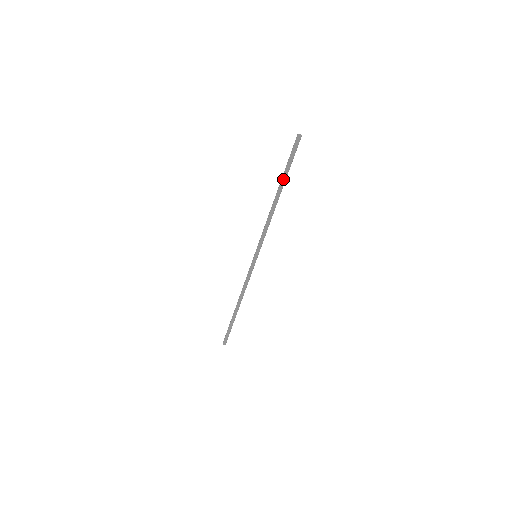
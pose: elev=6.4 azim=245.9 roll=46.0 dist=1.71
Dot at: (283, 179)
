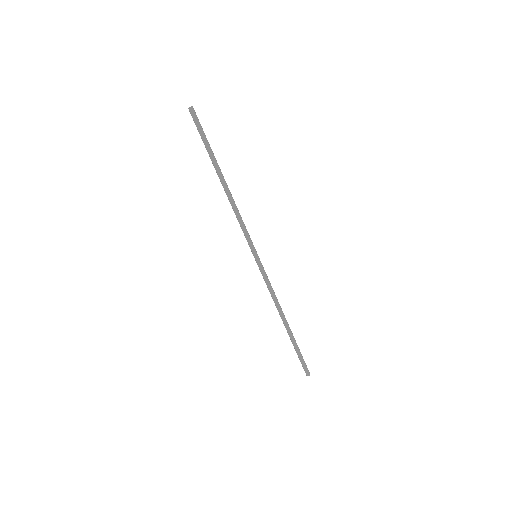
Dot at: (211, 160)
